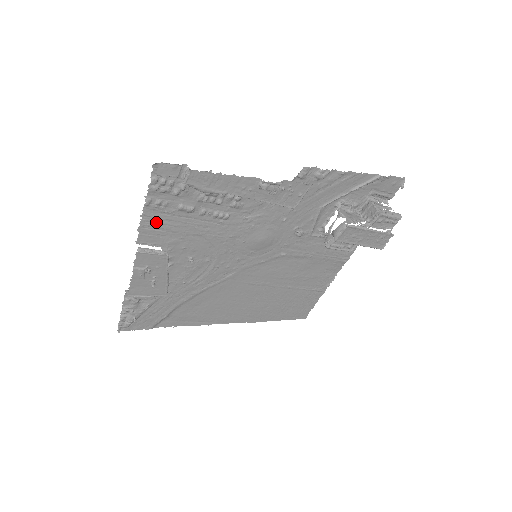
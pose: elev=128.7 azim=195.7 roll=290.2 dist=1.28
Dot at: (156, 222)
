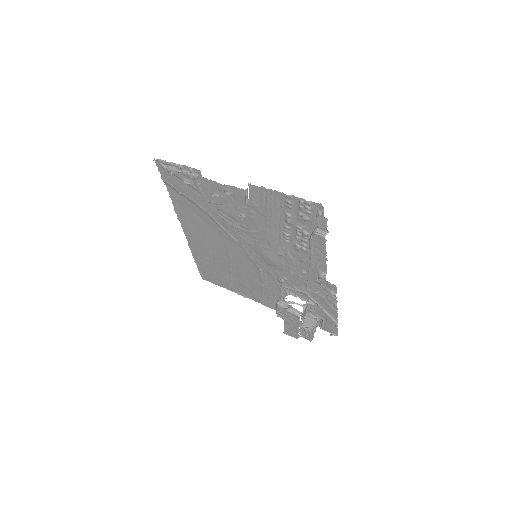
Dot at: (272, 198)
